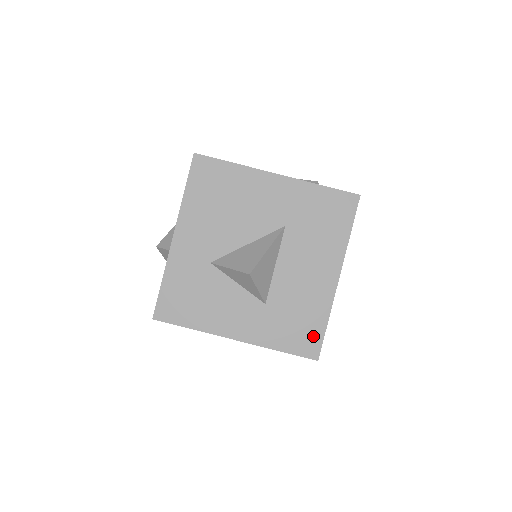
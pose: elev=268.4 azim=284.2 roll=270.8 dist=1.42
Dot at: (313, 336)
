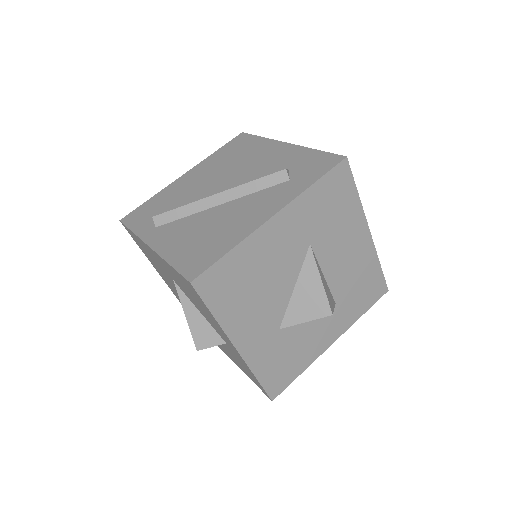
Dot at: (377, 283)
